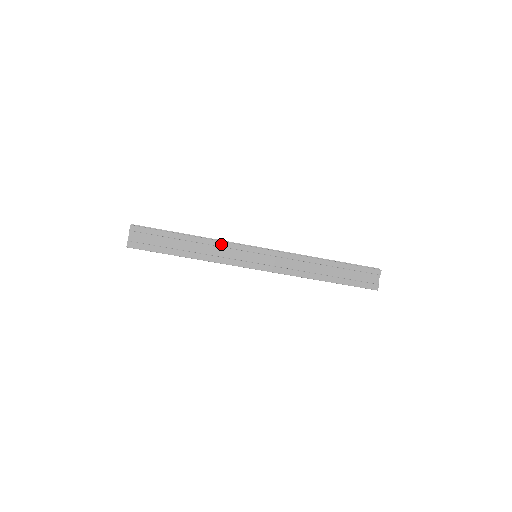
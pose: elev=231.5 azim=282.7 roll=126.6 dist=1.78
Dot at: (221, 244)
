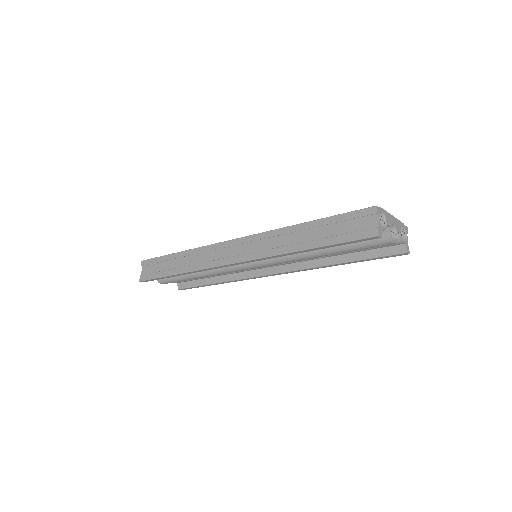
Dot at: (202, 250)
